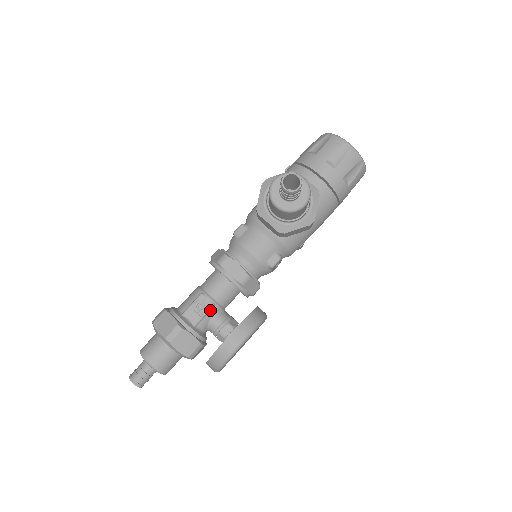
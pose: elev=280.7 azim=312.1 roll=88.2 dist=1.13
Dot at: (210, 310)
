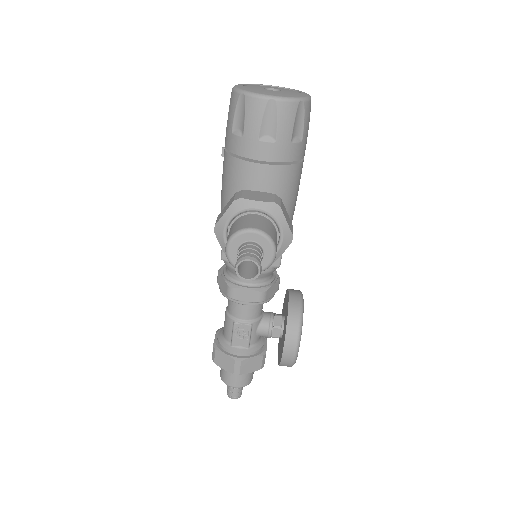
Dot at: (251, 330)
